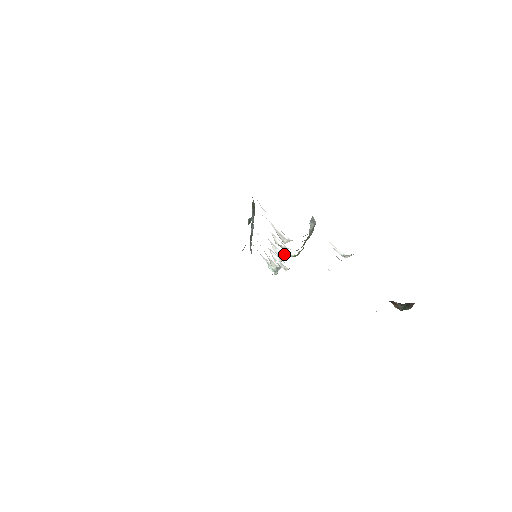
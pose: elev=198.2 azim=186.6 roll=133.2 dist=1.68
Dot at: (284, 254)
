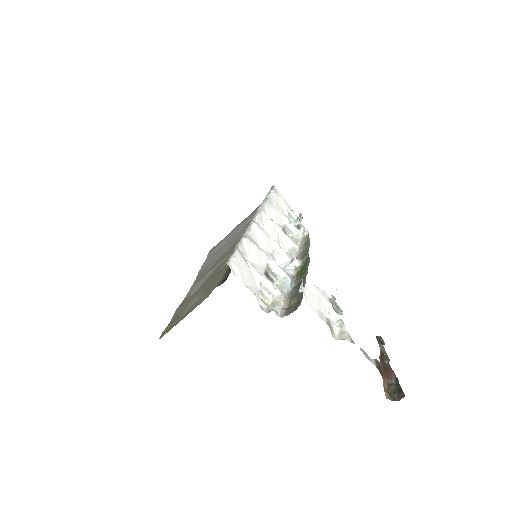
Dot at: (289, 258)
